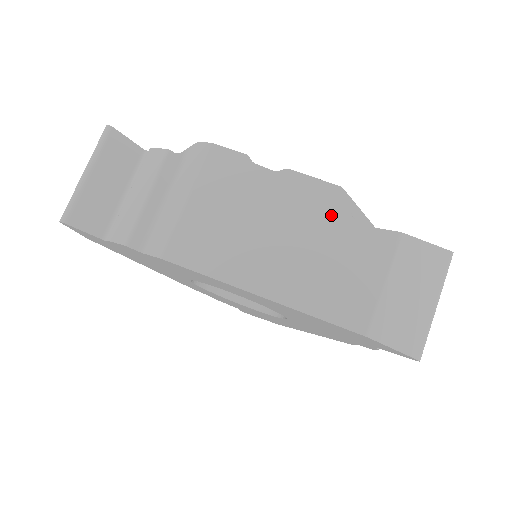
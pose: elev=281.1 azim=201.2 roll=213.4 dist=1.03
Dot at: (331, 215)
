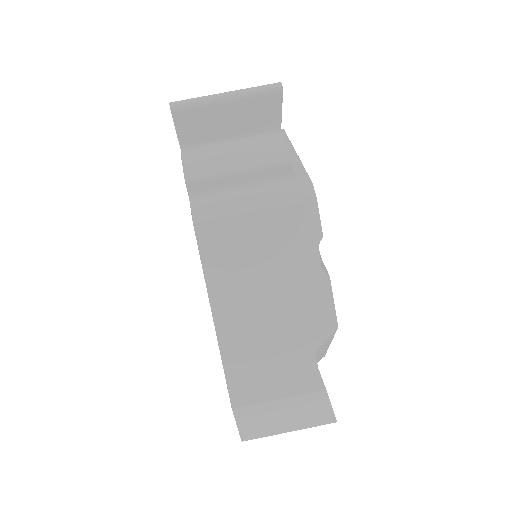
Dot at: (310, 332)
